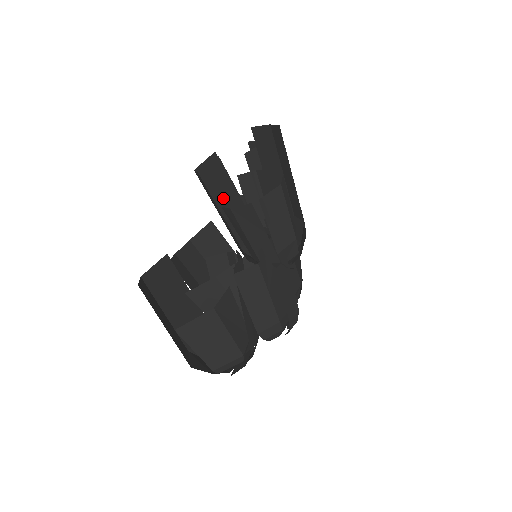
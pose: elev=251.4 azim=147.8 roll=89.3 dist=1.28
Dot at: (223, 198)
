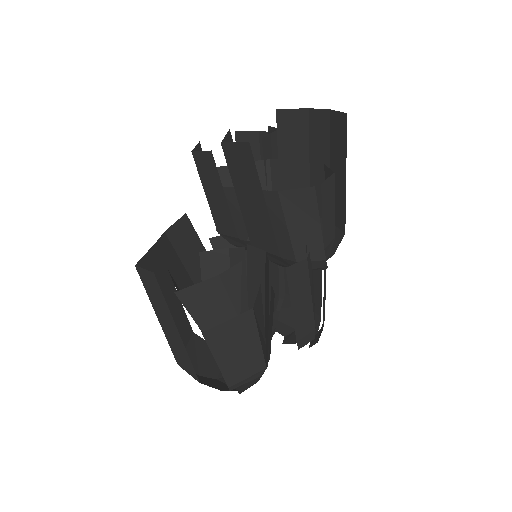
Dot at: occluded
